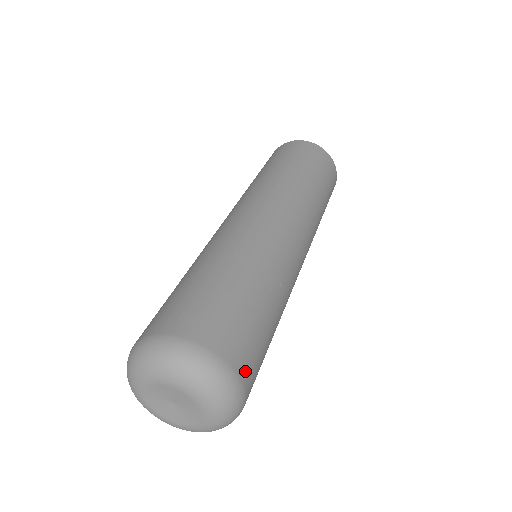
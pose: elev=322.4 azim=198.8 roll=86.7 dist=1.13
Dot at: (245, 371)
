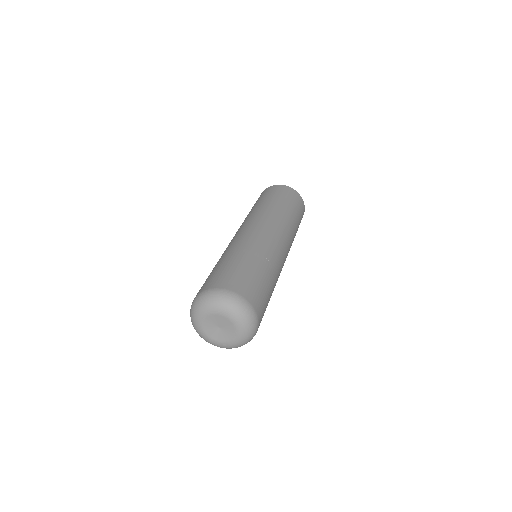
Dot at: (259, 325)
